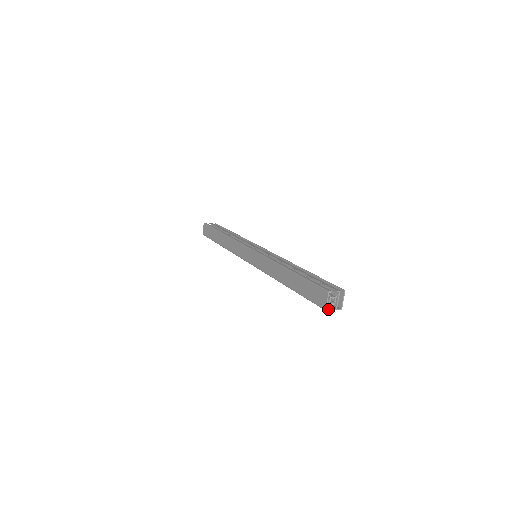
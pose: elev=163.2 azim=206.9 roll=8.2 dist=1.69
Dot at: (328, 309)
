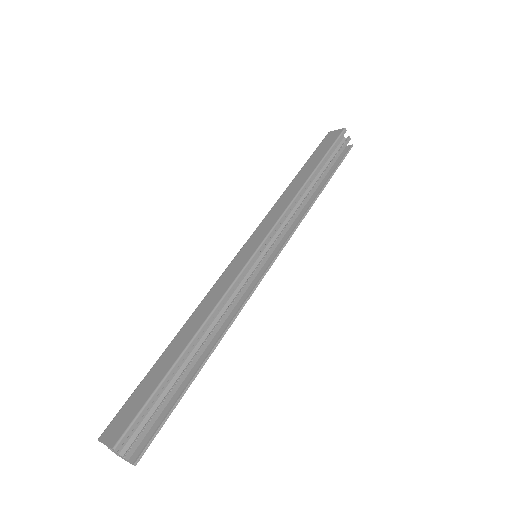
Dot at: (102, 442)
